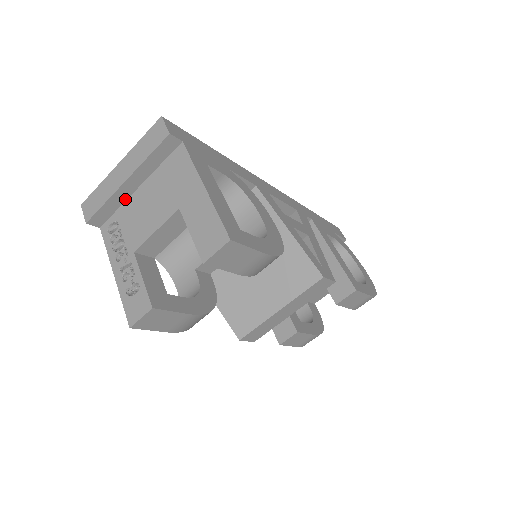
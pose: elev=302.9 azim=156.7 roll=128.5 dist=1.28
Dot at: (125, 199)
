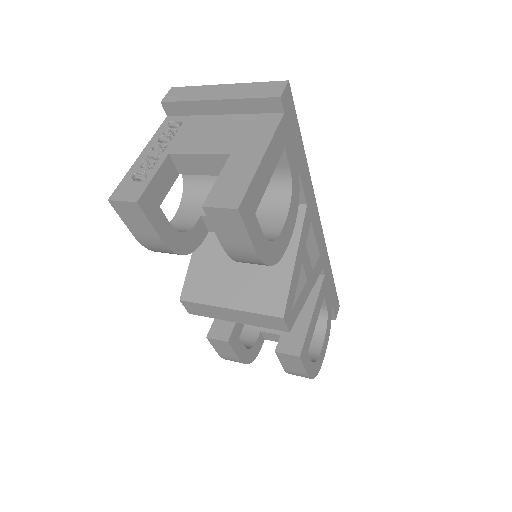
Dot at: (204, 113)
